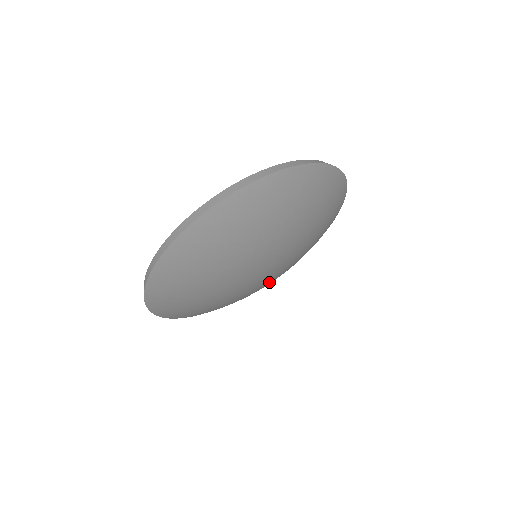
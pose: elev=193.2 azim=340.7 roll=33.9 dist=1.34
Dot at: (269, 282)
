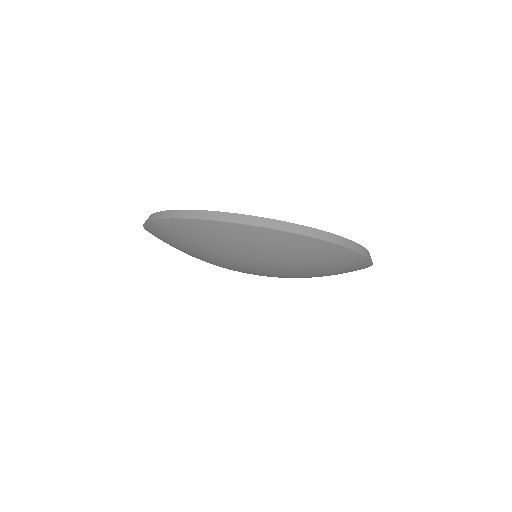
Dot at: occluded
